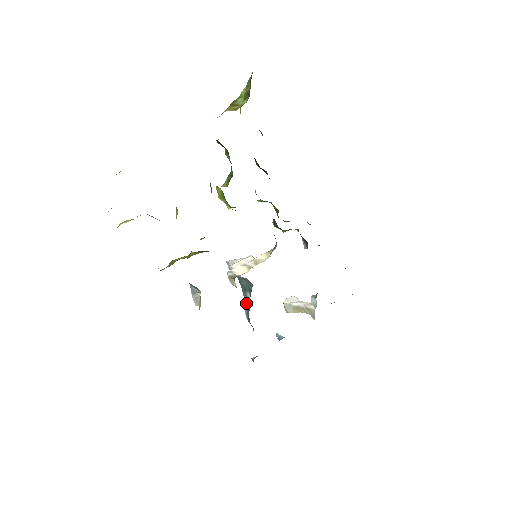
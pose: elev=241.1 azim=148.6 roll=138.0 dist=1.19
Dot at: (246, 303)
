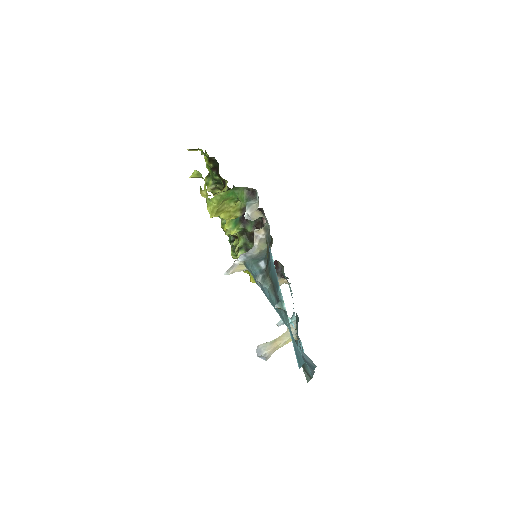
Dot at: (259, 272)
